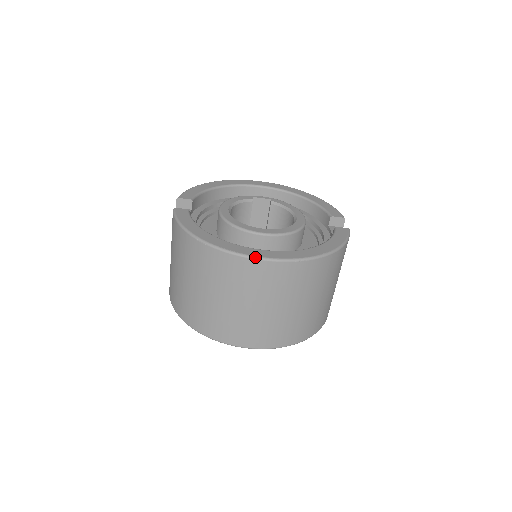
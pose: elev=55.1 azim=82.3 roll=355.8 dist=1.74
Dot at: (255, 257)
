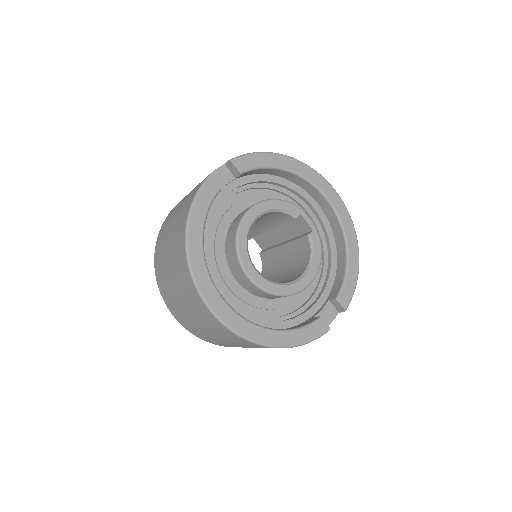
Dot at: (207, 304)
